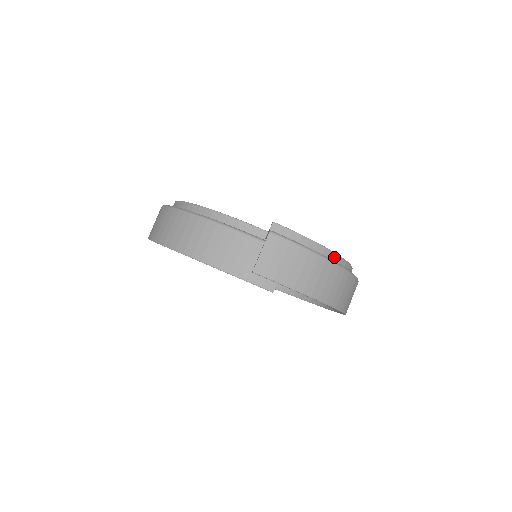
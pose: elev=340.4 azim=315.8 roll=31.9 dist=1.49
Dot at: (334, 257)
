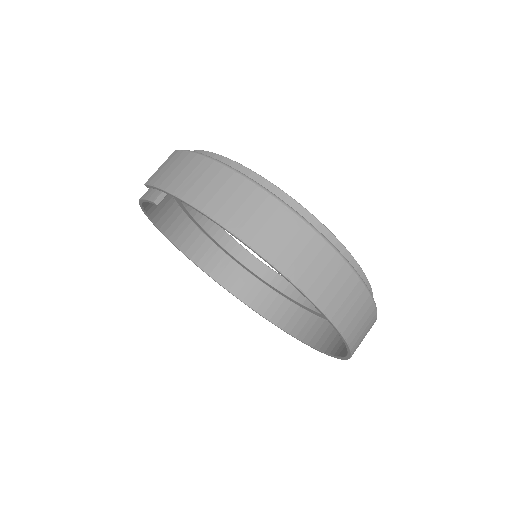
Dot at: (246, 173)
